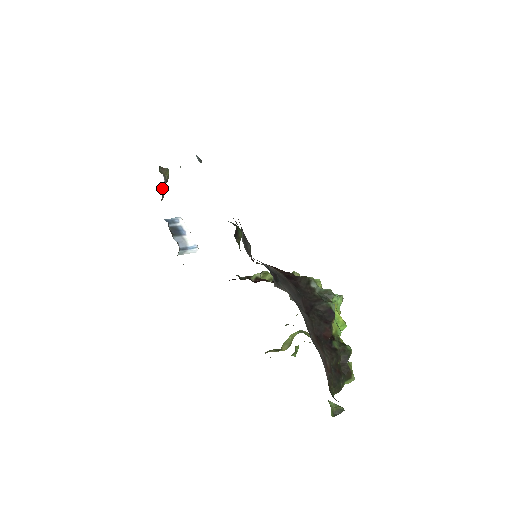
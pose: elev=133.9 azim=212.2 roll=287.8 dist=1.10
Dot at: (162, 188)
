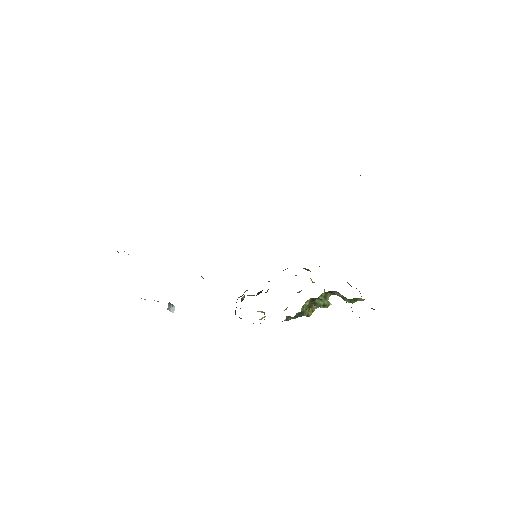
Dot at: occluded
